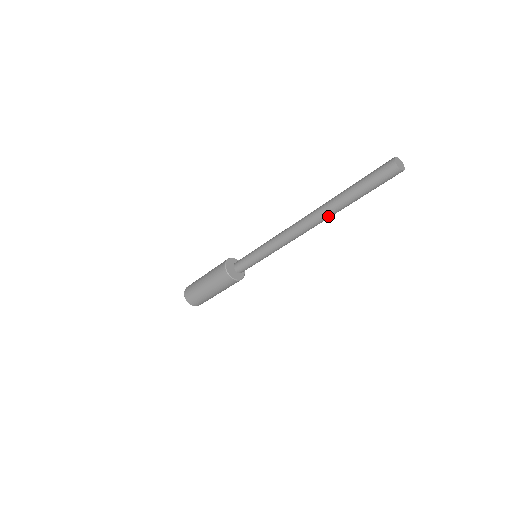
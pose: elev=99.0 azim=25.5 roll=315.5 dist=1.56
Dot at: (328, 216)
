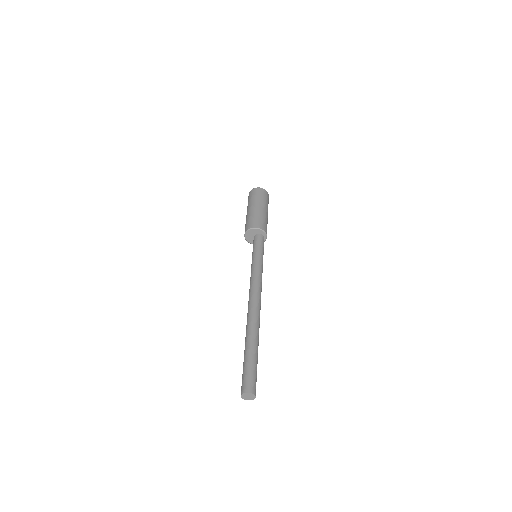
Dot at: occluded
